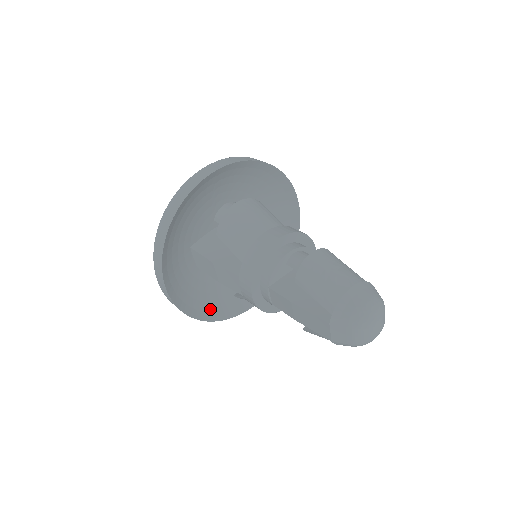
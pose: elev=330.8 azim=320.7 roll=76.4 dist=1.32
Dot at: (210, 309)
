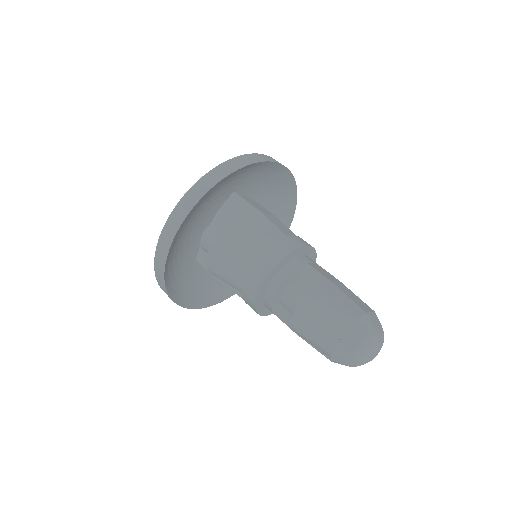
Dot at: occluded
